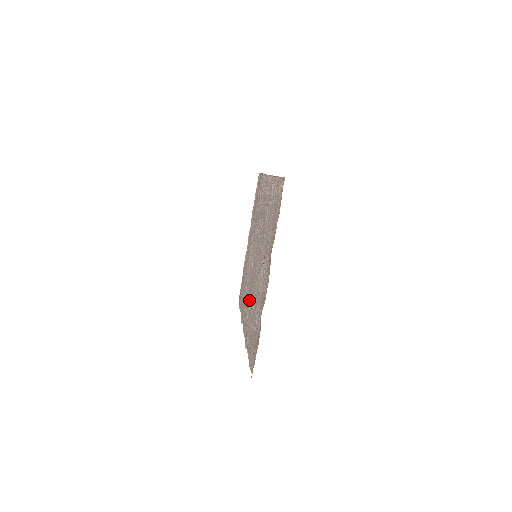
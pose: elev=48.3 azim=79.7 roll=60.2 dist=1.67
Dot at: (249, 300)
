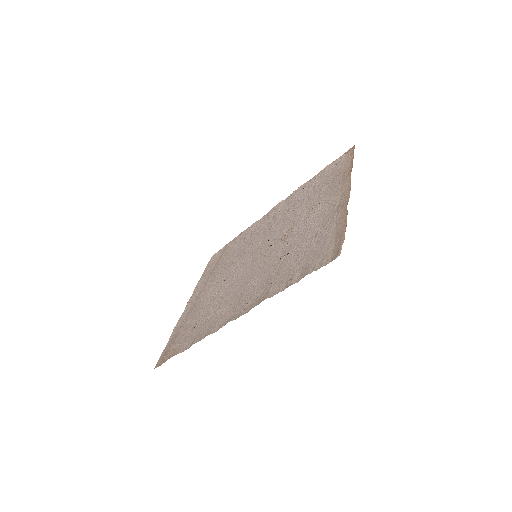
Dot at: (247, 286)
